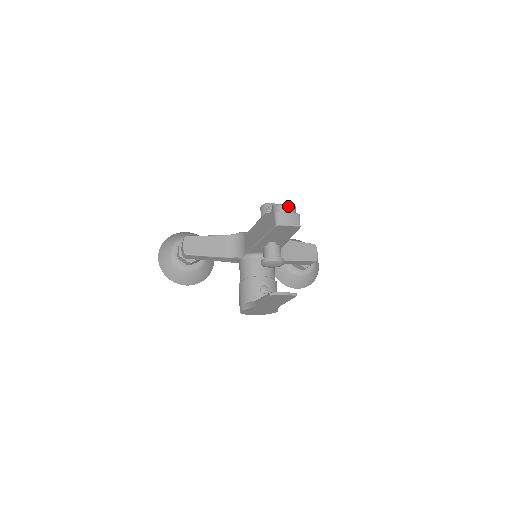
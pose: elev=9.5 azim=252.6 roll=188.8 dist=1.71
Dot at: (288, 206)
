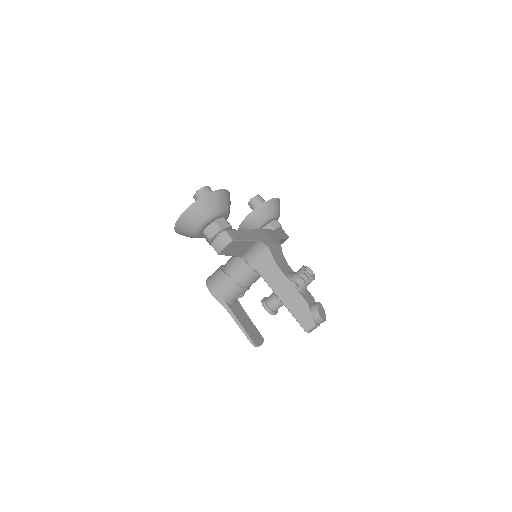
Dot at: occluded
